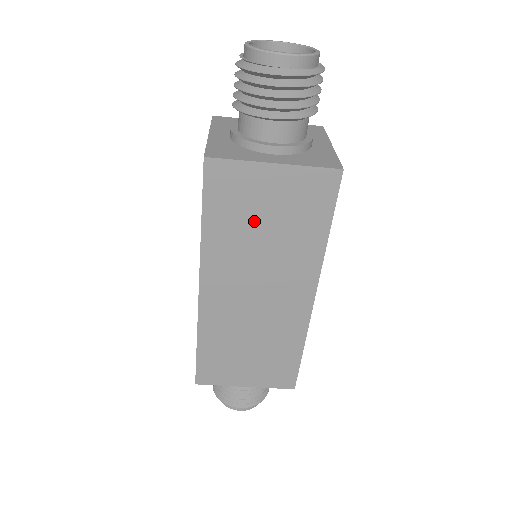
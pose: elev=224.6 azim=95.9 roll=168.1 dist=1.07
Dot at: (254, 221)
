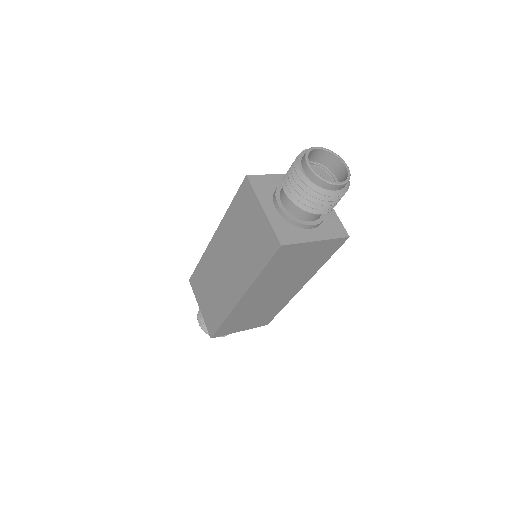
Dot at: (291, 265)
